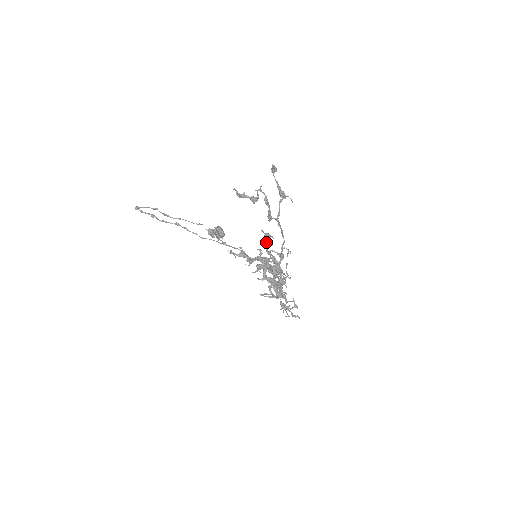
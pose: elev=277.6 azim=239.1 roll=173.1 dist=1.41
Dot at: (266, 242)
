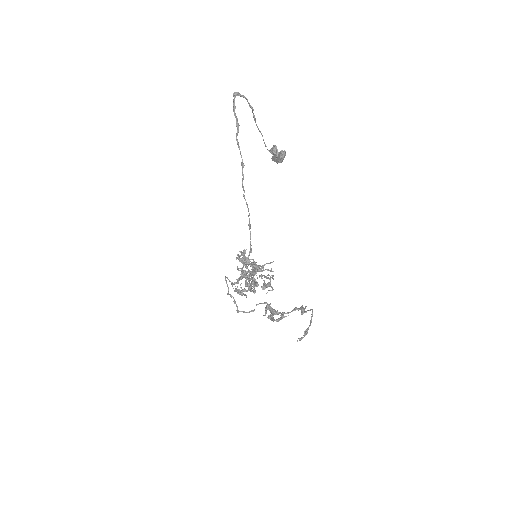
Dot at: (266, 278)
